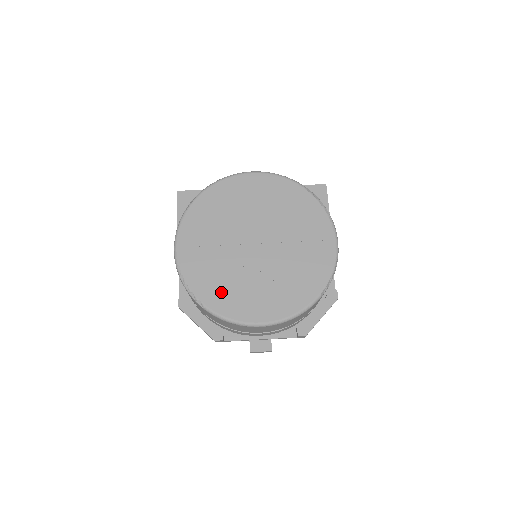
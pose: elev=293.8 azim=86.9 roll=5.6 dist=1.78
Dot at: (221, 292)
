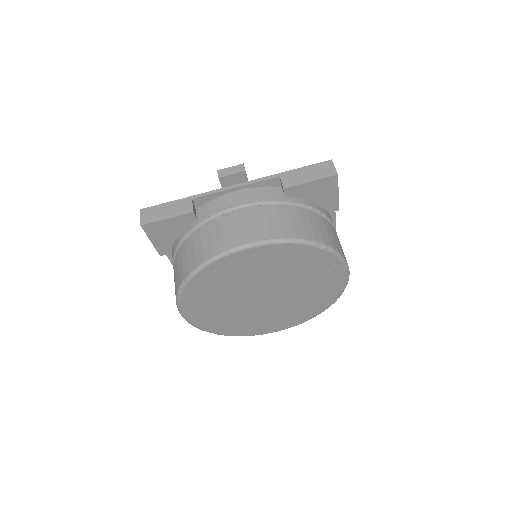
Dot at: (238, 327)
